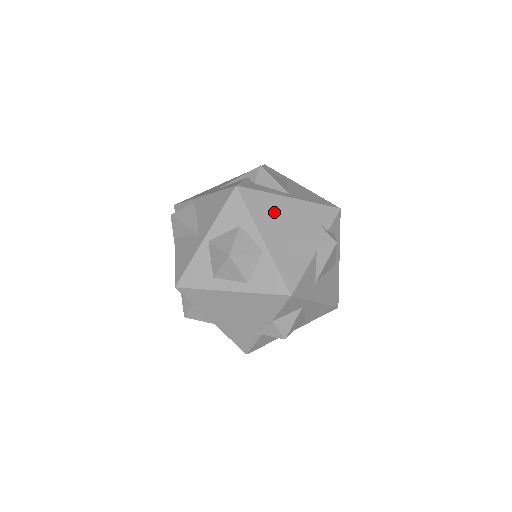
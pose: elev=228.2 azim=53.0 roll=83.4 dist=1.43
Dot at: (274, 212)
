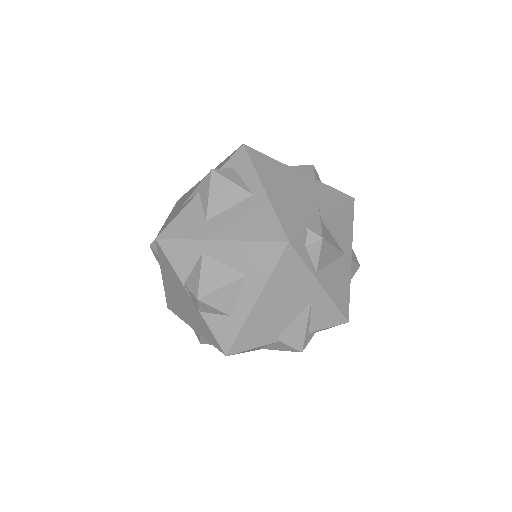
Dot at: occluded
